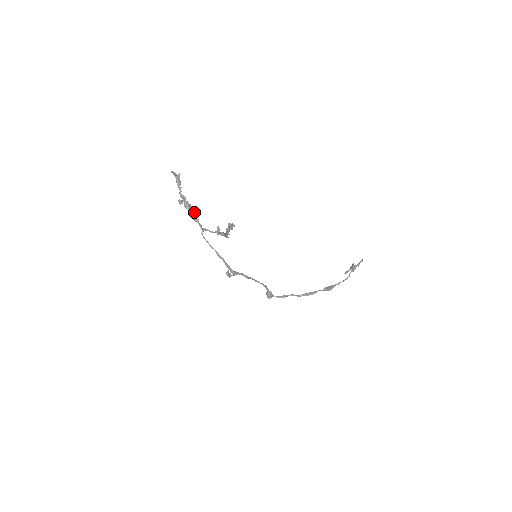
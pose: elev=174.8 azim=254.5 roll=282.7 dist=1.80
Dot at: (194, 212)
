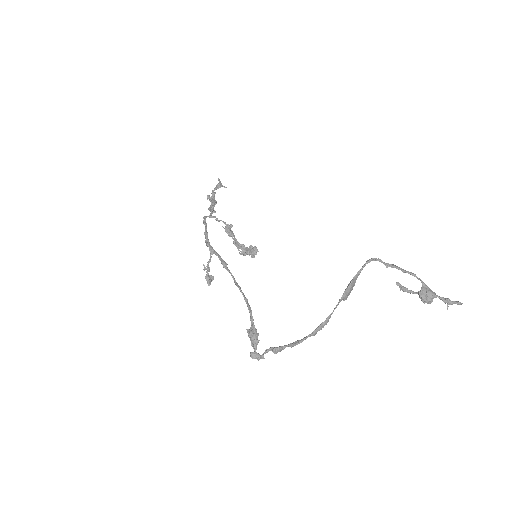
Dot at: occluded
